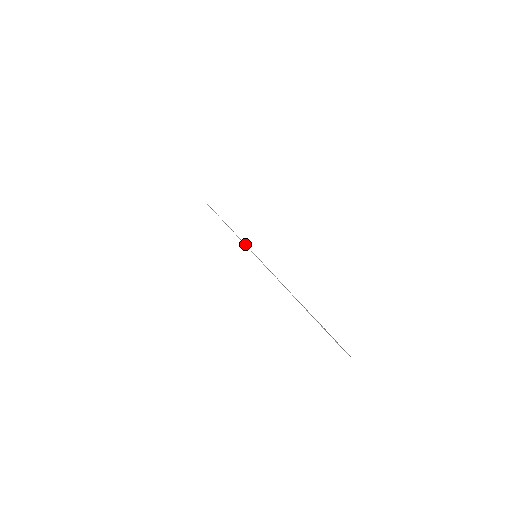
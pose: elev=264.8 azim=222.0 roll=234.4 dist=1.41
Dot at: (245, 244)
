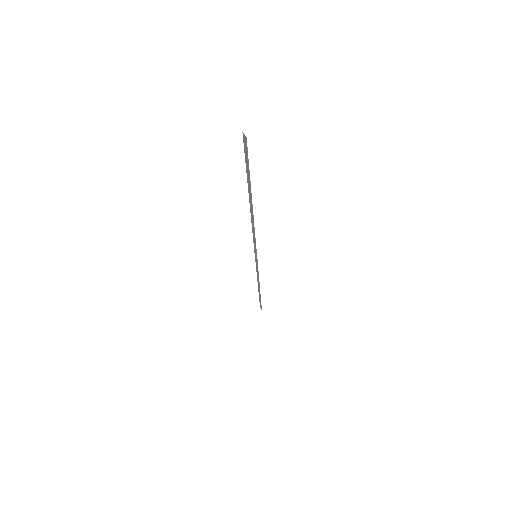
Dot at: (257, 267)
